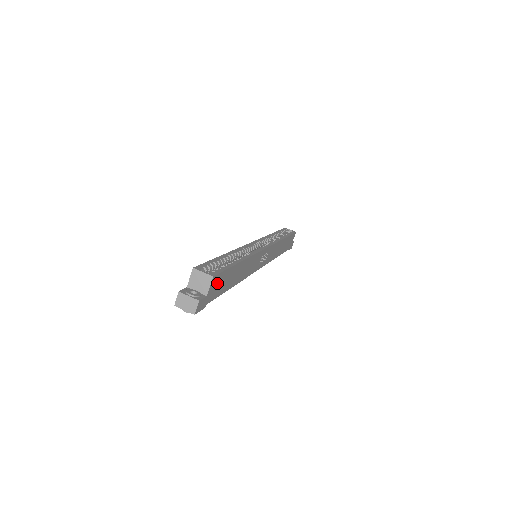
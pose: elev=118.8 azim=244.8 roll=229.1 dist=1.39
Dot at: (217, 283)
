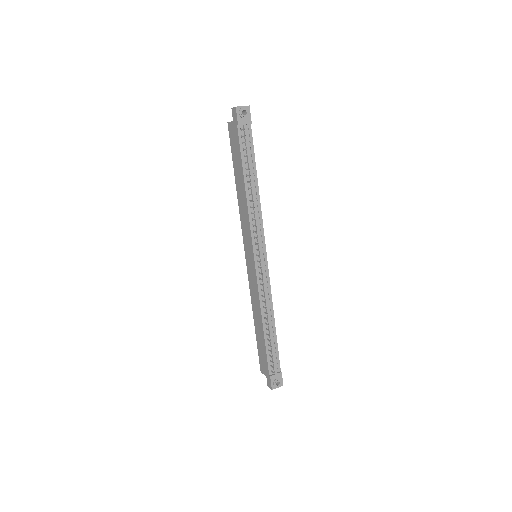
Dot at: occluded
